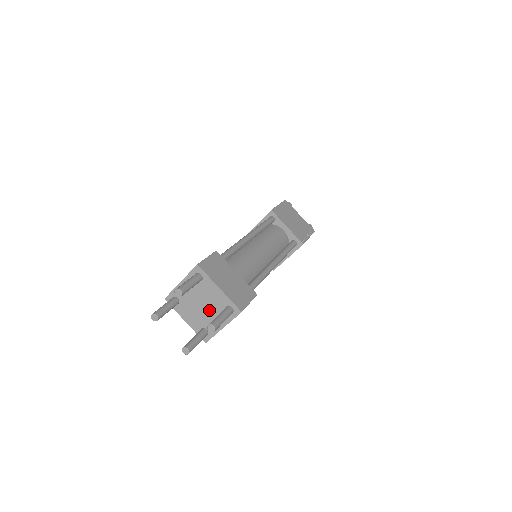
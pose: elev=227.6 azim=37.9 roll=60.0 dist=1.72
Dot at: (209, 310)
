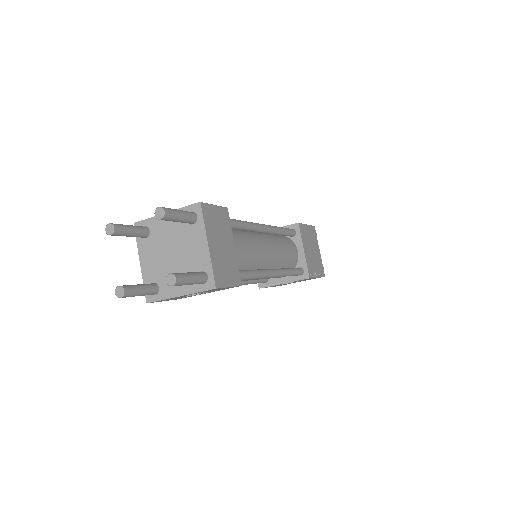
Dot at: (181, 248)
